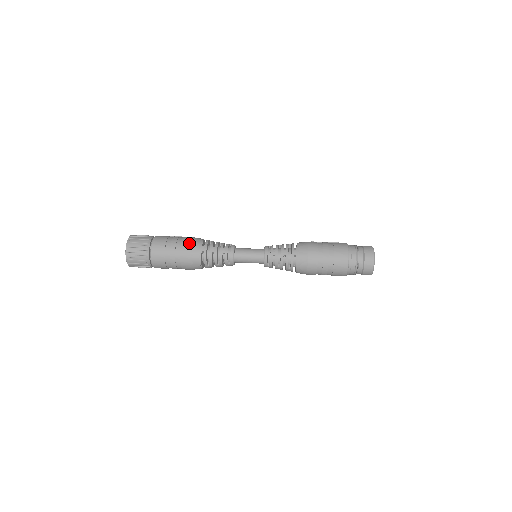
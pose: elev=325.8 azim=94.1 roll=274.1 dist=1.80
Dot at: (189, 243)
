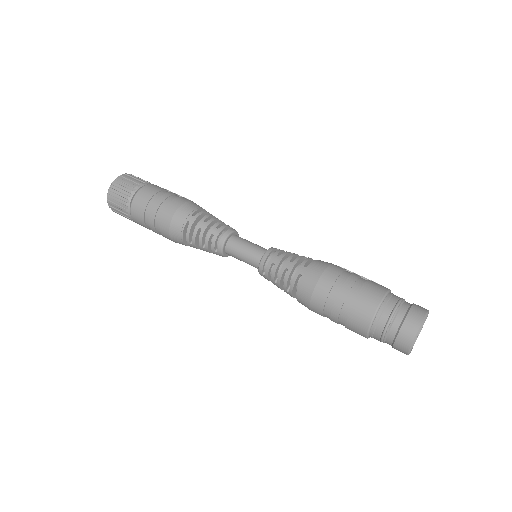
Dot at: (178, 205)
